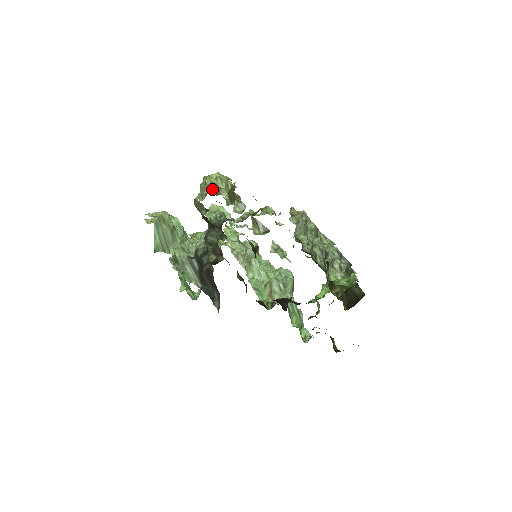
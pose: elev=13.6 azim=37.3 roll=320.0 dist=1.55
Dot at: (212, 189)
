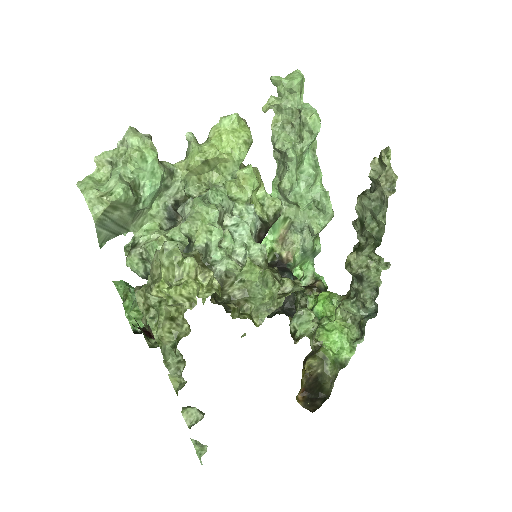
Dot at: (157, 311)
